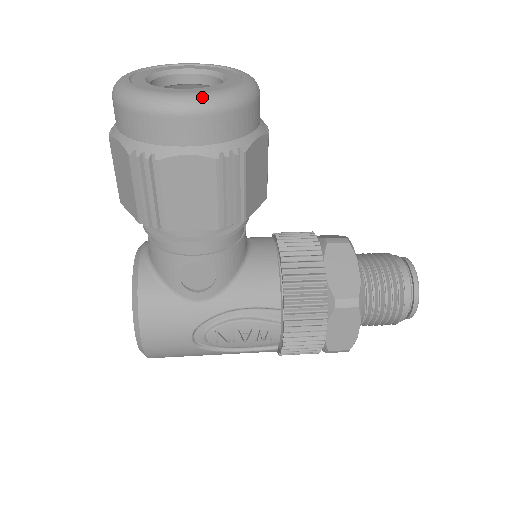
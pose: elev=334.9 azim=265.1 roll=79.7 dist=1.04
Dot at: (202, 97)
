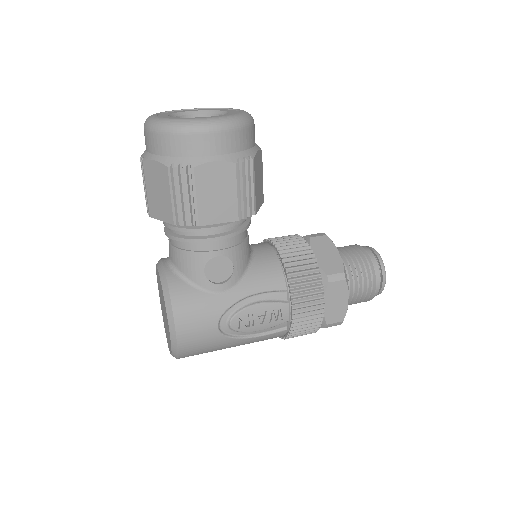
Dot at: (222, 119)
